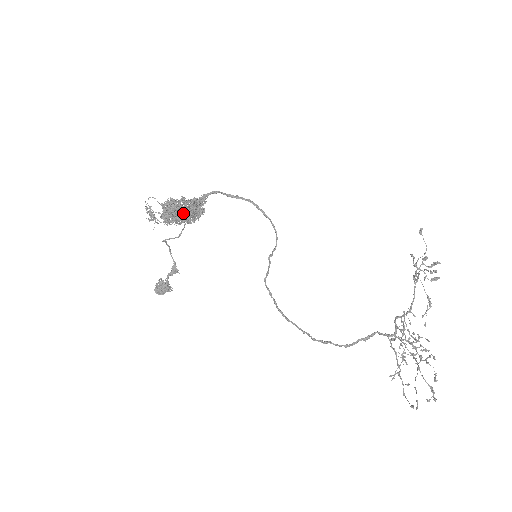
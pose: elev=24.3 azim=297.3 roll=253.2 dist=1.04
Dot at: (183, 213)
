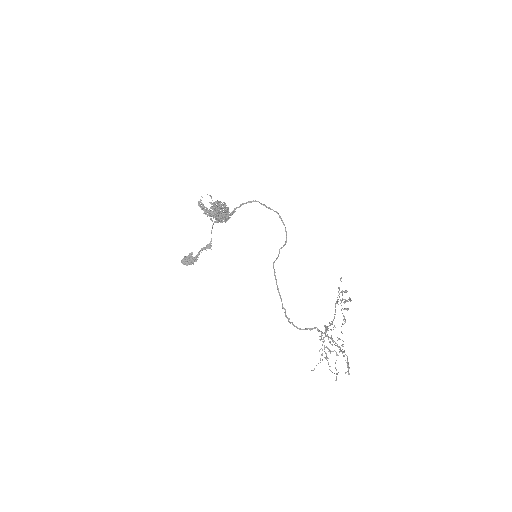
Dot at: (223, 212)
